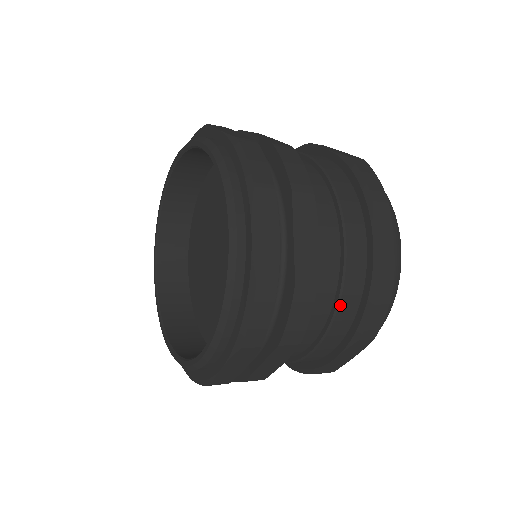
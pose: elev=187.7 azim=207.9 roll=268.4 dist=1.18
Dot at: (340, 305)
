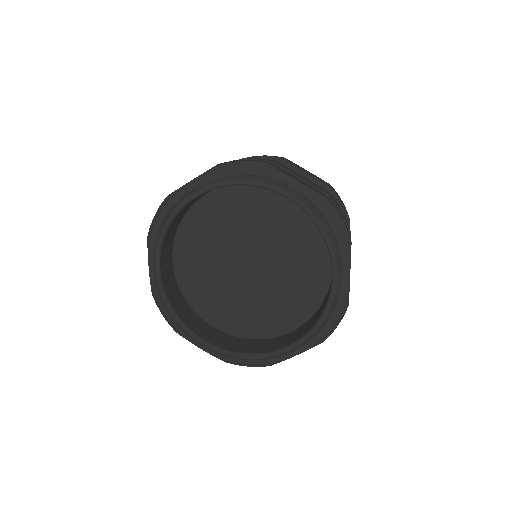
Dot at: occluded
